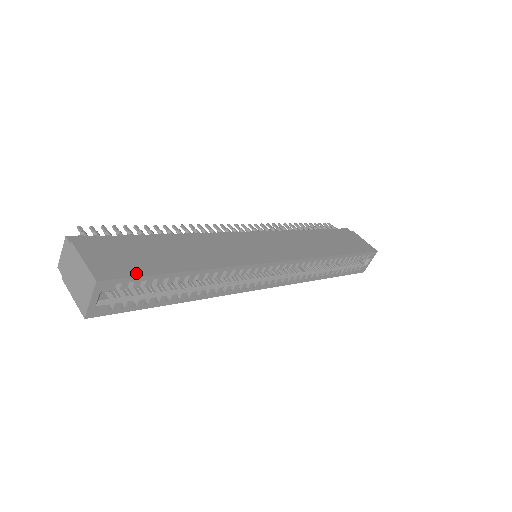
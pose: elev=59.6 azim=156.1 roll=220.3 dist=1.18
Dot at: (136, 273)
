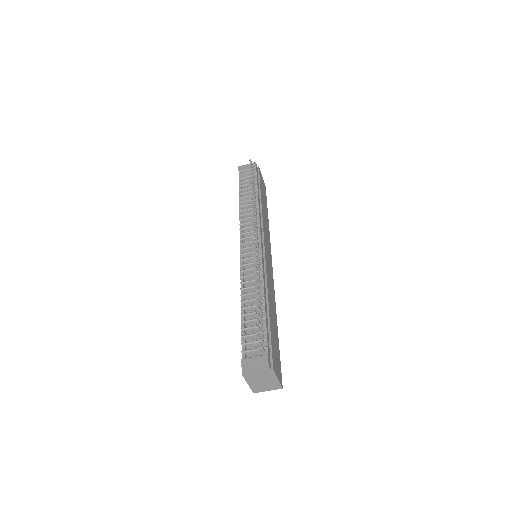
Dot at: (280, 362)
